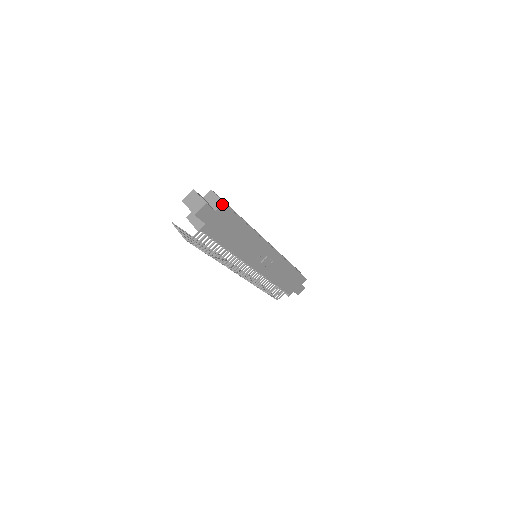
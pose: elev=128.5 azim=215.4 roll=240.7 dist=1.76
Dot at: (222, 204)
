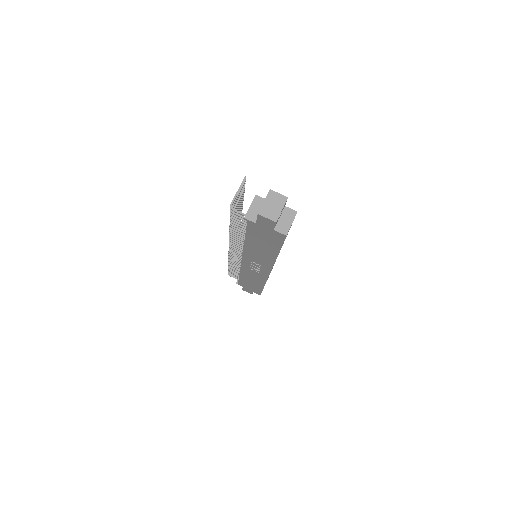
Dot at: (284, 234)
